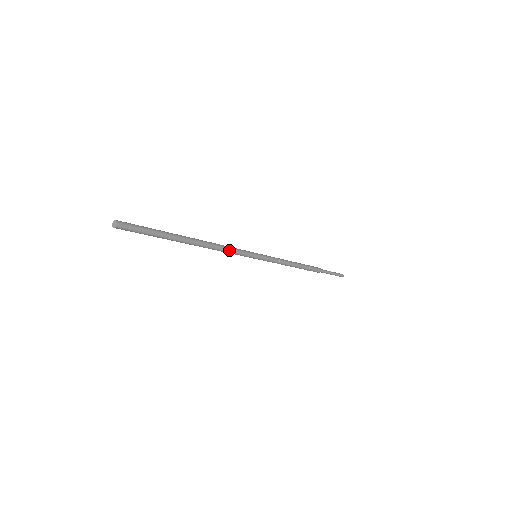
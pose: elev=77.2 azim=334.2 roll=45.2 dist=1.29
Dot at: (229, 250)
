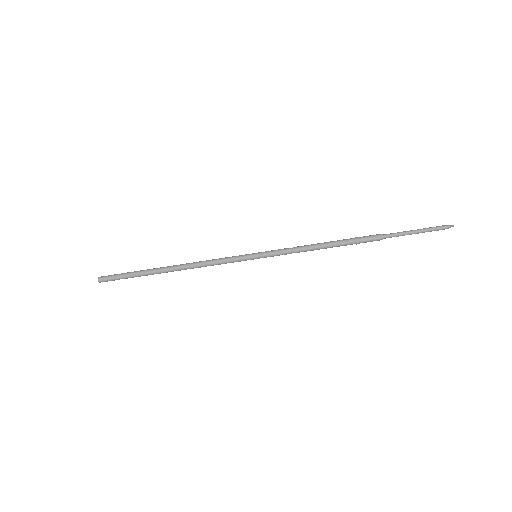
Dot at: (213, 262)
